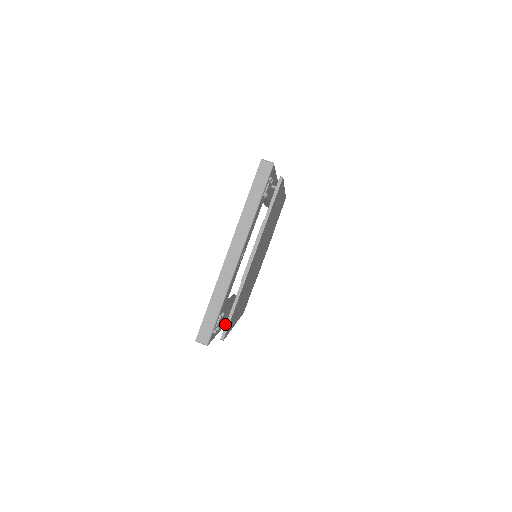
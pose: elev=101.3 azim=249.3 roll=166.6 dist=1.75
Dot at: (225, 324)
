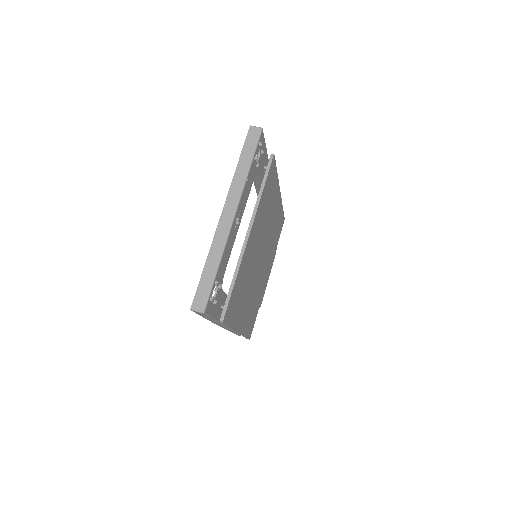
Dot at: occluded
